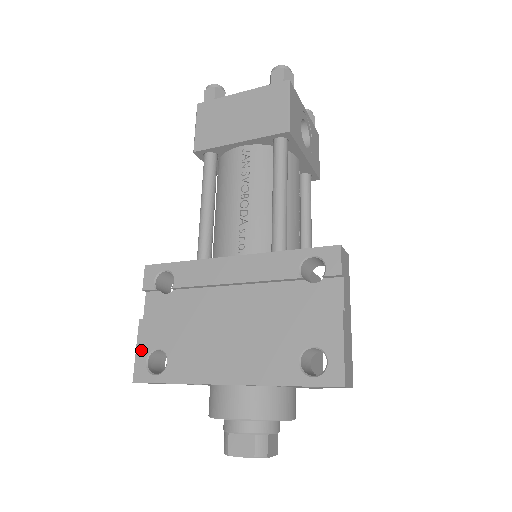
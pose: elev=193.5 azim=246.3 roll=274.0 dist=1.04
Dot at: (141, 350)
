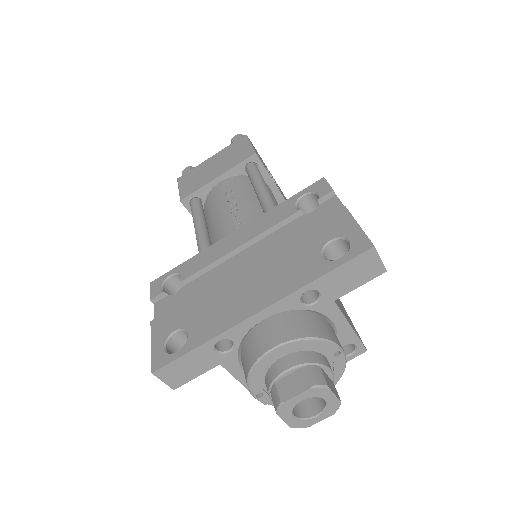
Dot at: (157, 342)
